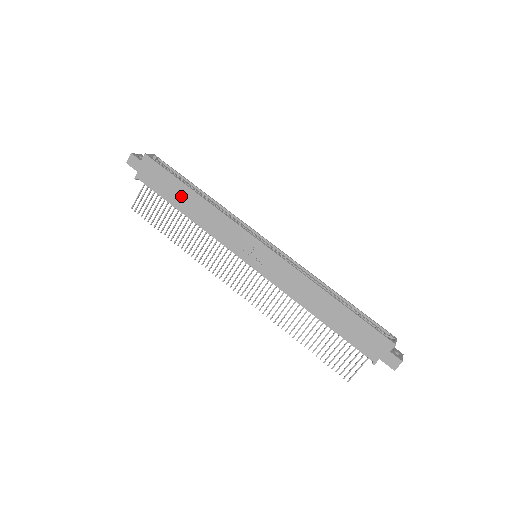
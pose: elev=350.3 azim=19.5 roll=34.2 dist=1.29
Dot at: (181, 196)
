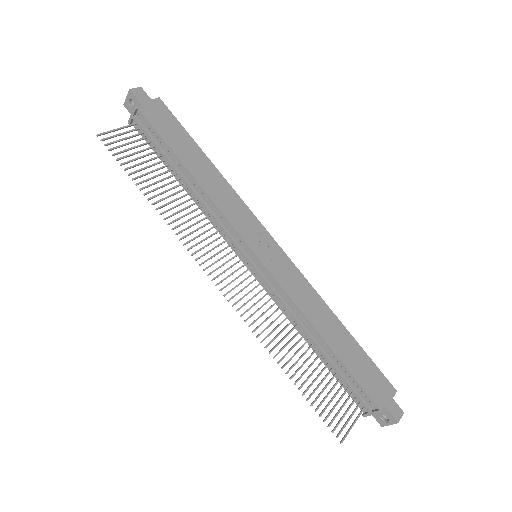
Dot at: (191, 154)
